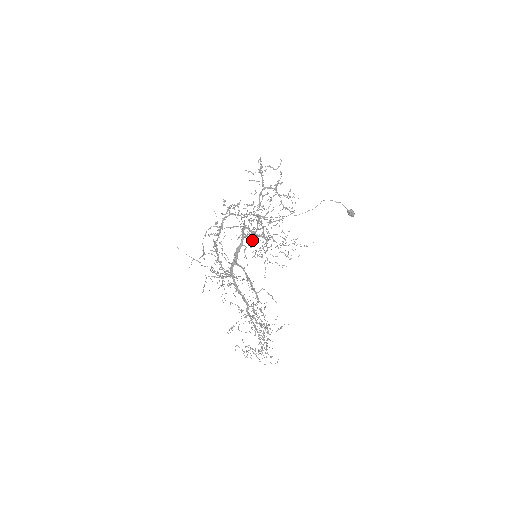
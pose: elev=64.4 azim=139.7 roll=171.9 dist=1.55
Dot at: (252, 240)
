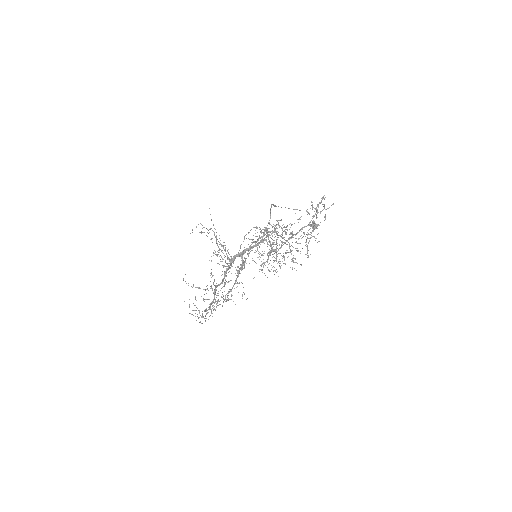
Dot at: occluded
